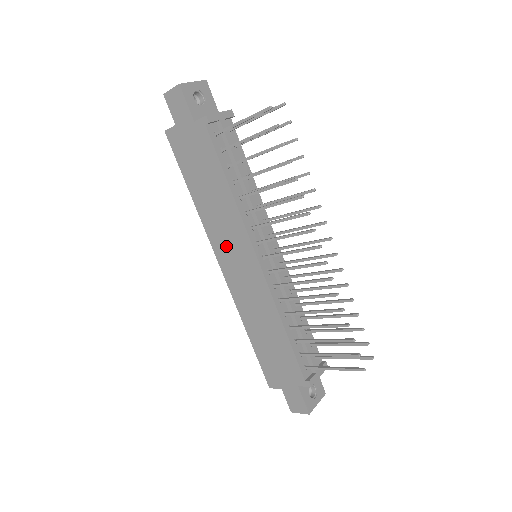
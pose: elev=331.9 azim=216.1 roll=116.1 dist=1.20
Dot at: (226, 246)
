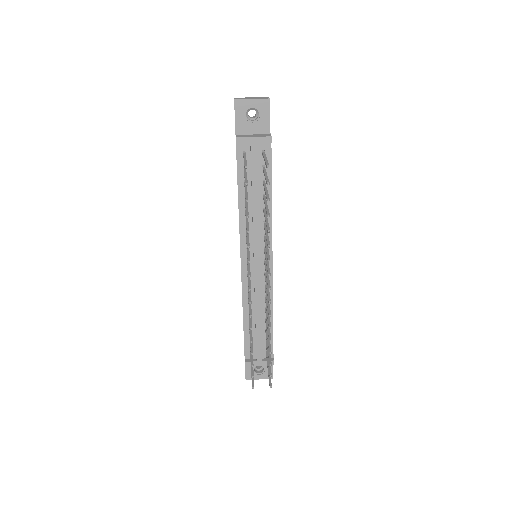
Dot at: occluded
